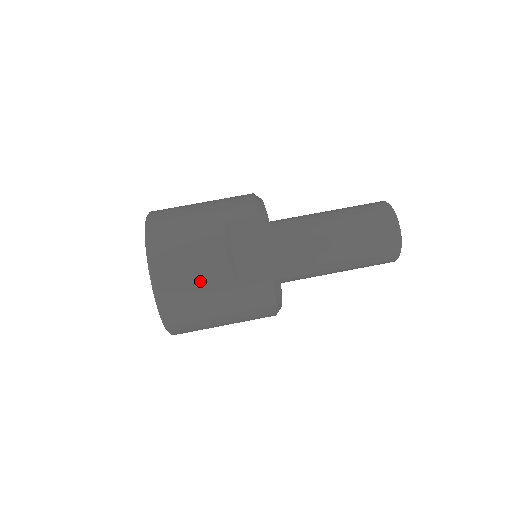
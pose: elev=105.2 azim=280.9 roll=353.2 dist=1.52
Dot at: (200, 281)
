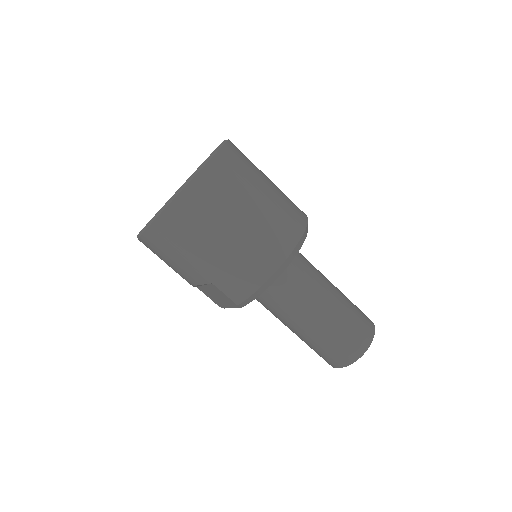
Dot at: occluded
